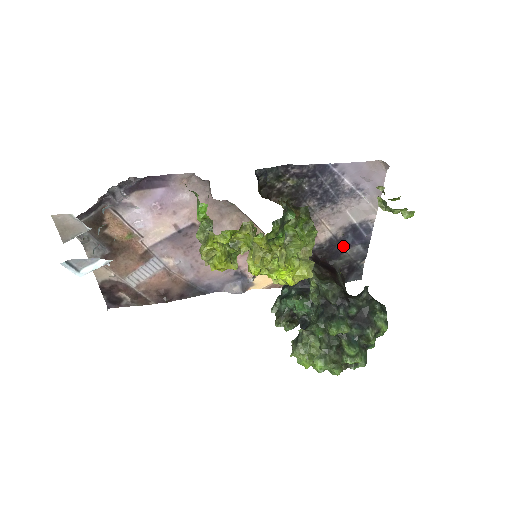
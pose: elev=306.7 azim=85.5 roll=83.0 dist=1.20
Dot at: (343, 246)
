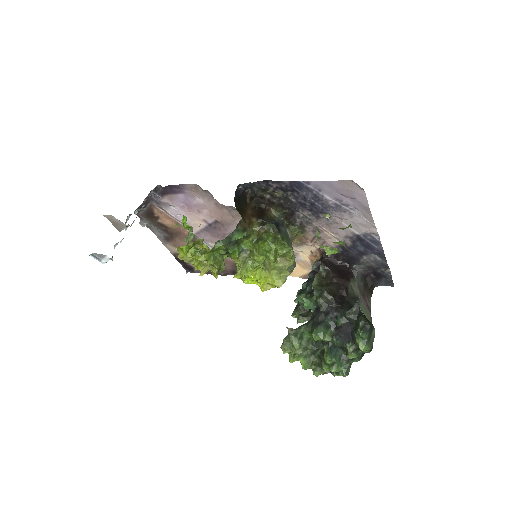
Dot at: (358, 253)
